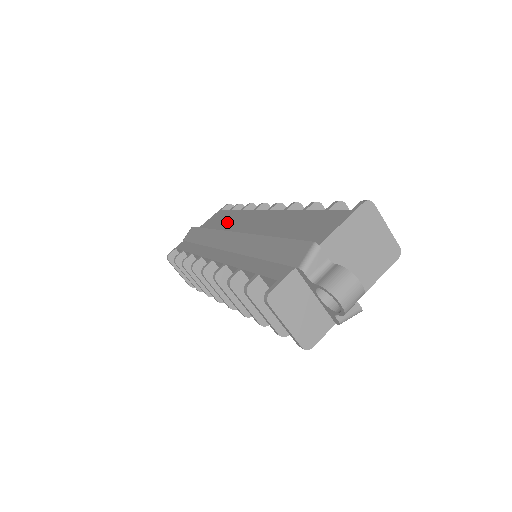
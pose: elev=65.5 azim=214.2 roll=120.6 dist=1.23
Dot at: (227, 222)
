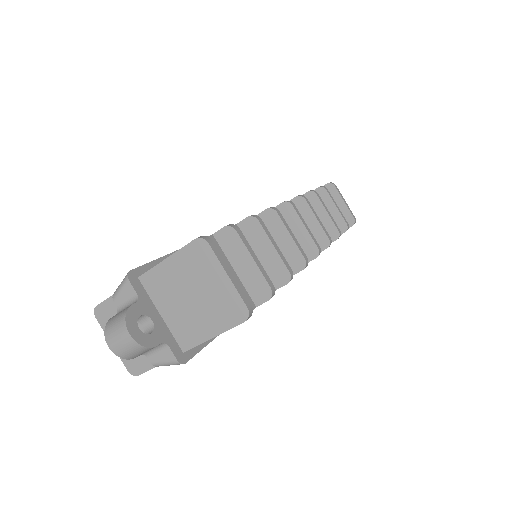
Dot at: occluded
